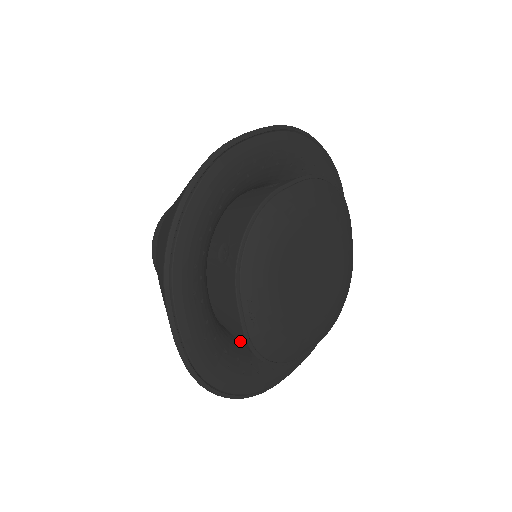
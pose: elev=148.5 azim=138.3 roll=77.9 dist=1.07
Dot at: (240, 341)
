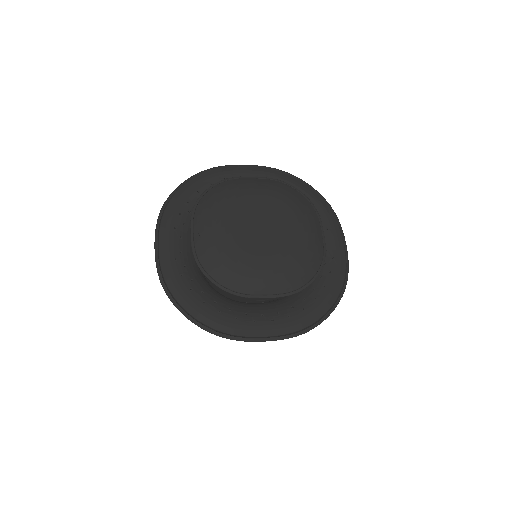
Dot at: occluded
